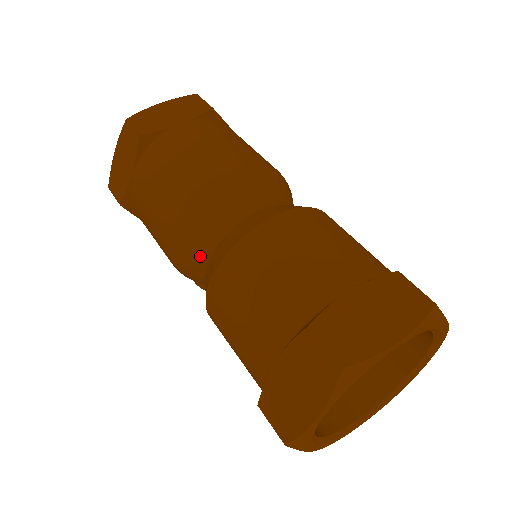
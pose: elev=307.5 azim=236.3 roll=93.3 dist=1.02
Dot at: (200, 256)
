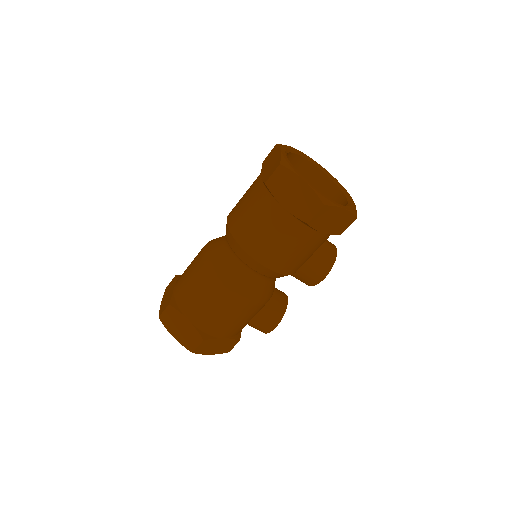
Dot at: (239, 271)
